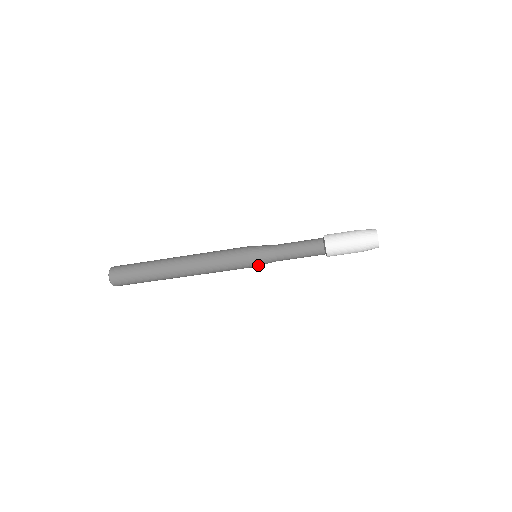
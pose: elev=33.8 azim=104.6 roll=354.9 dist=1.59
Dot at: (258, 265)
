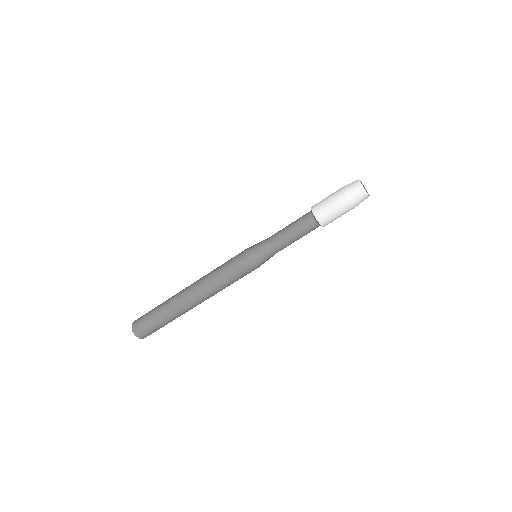
Dot at: (258, 262)
